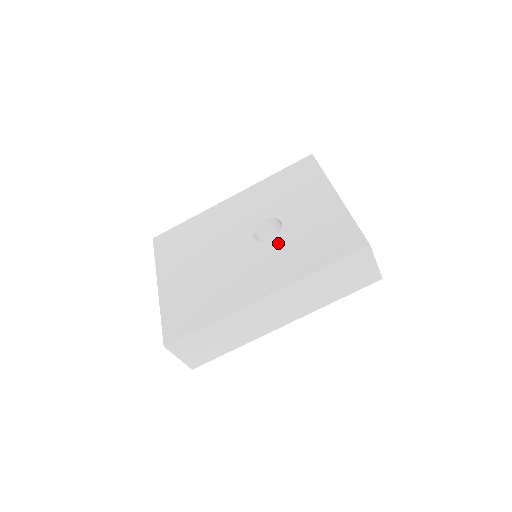
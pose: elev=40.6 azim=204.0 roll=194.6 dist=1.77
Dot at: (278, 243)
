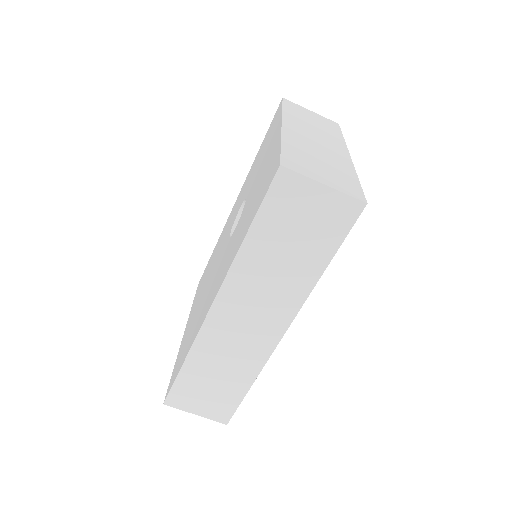
Dot at: (236, 228)
